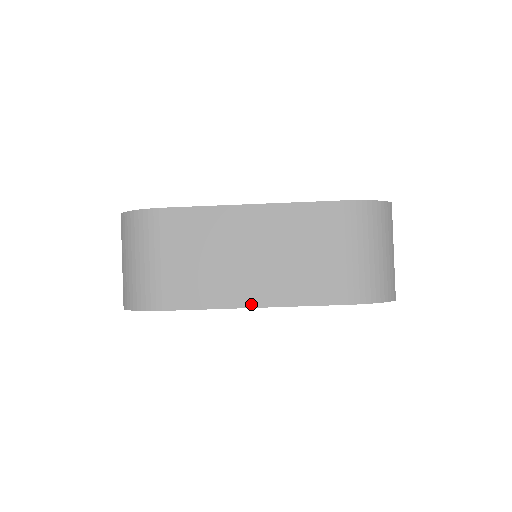
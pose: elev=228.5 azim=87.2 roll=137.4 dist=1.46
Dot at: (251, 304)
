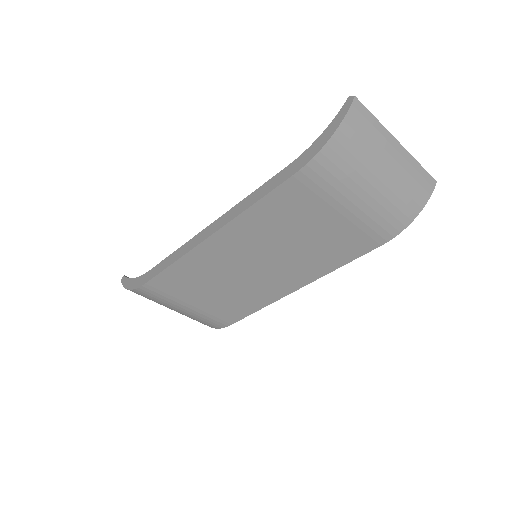
Dot at: (289, 291)
